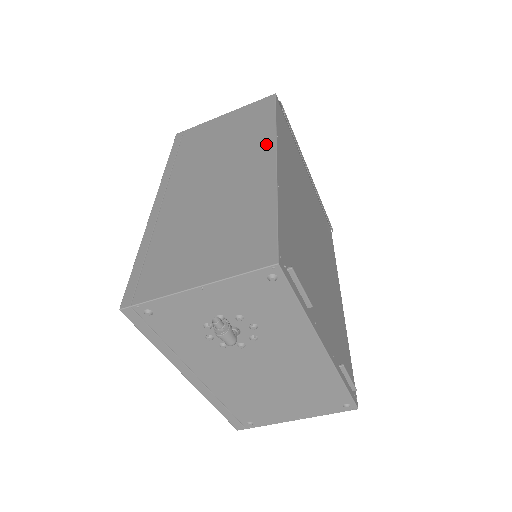
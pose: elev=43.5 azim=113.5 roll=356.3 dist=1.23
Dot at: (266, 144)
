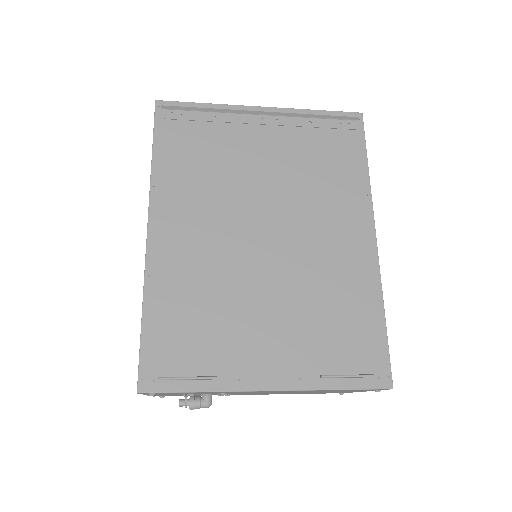
Dot at: occluded
